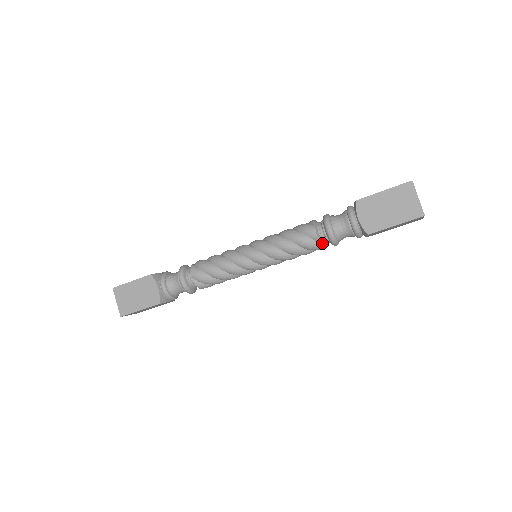
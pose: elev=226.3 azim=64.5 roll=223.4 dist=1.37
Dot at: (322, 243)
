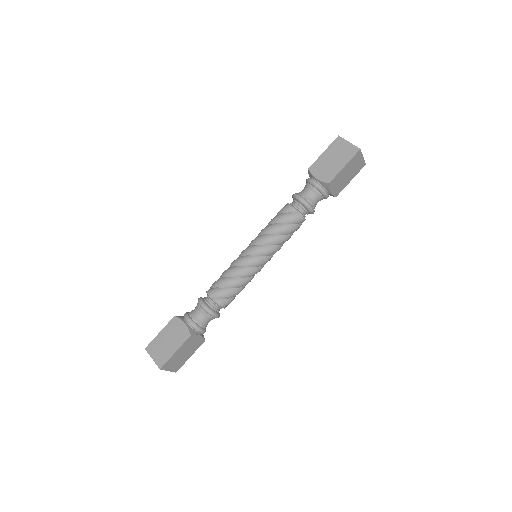
Dot at: (301, 213)
